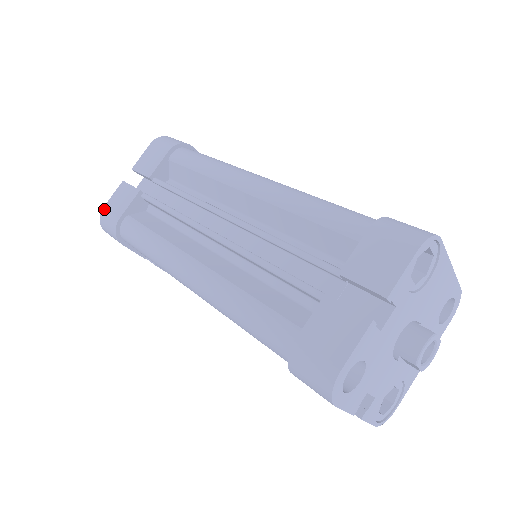
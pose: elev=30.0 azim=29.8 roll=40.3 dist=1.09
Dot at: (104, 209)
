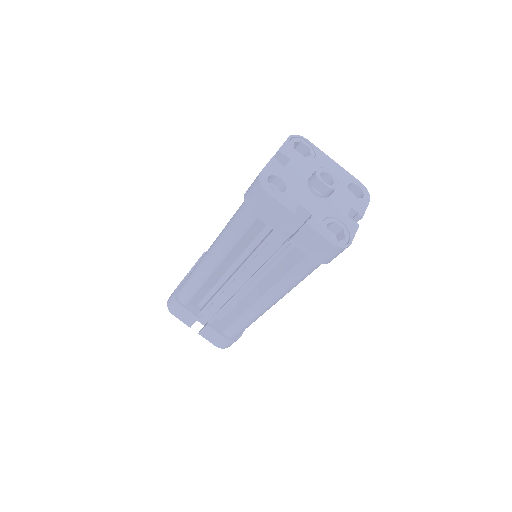
Dot at: (169, 297)
